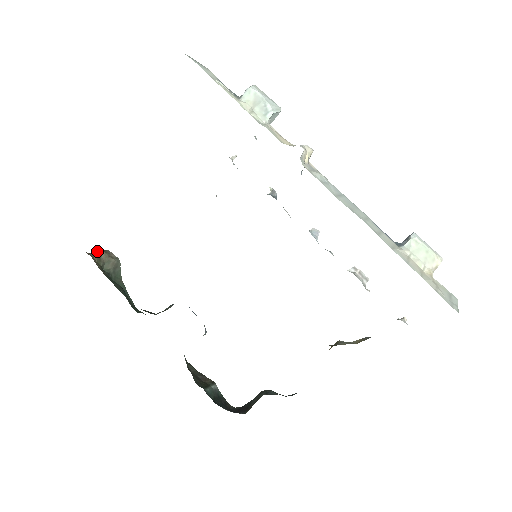
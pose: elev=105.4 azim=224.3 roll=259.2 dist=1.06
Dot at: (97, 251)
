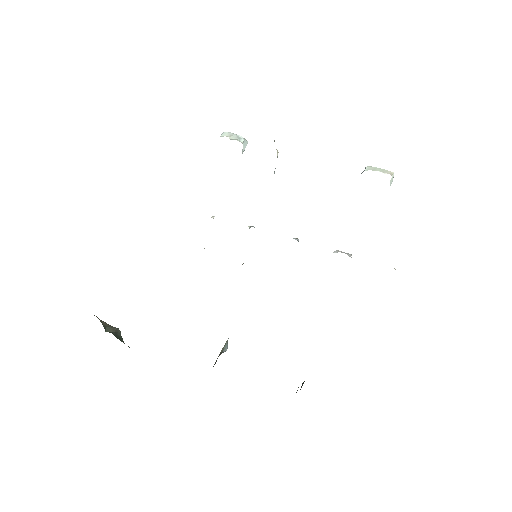
Dot at: occluded
